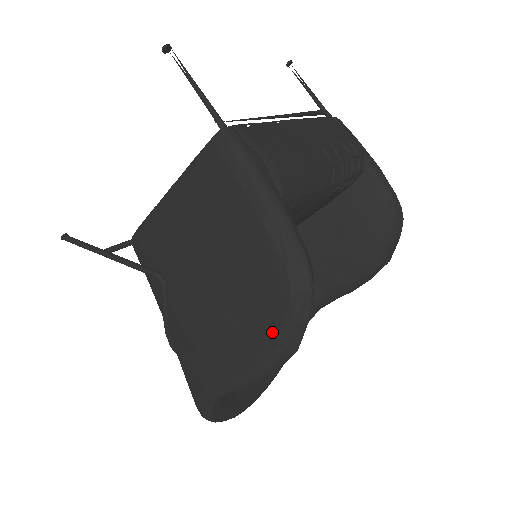
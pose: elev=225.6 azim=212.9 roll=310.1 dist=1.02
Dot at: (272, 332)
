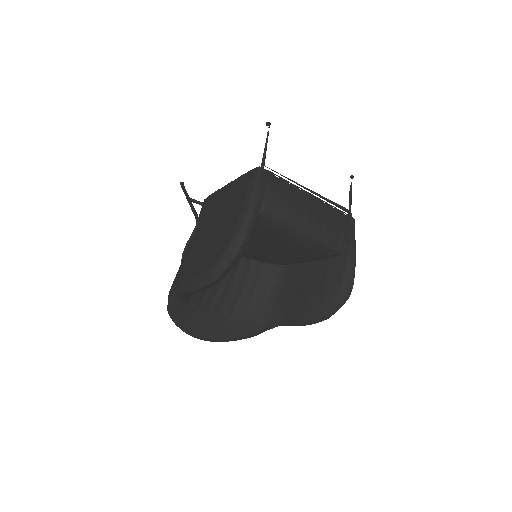
Dot at: (211, 263)
